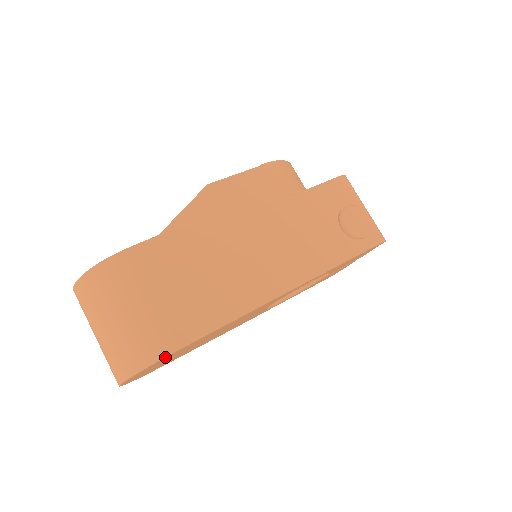
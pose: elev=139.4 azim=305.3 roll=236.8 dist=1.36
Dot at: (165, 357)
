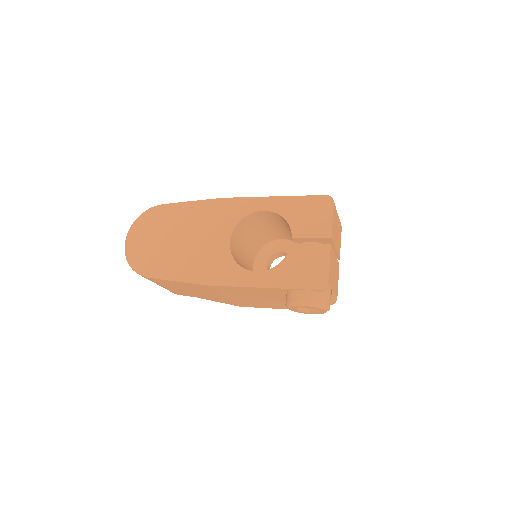
Dot at: (155, 207)
